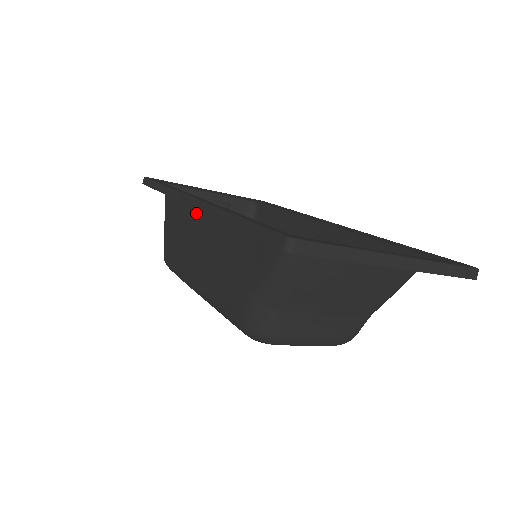
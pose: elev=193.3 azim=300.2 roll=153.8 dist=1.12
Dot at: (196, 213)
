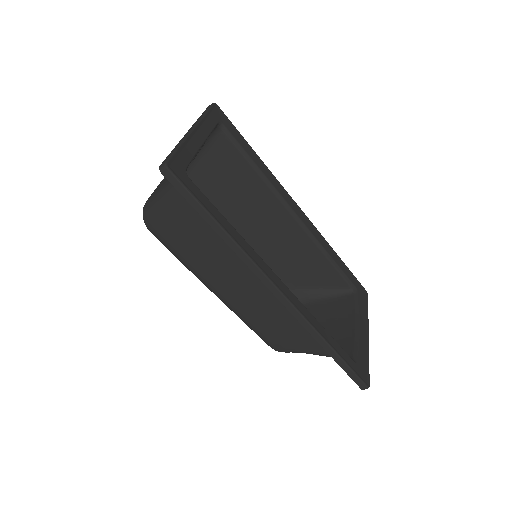
Dot at: occluded
